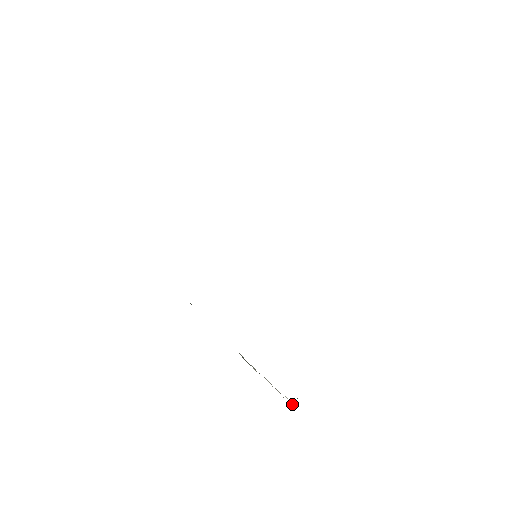
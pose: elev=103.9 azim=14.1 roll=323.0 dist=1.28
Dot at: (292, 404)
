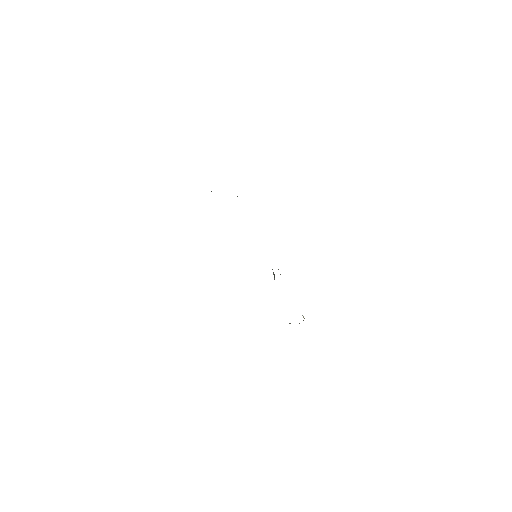
Dot at: occluded
